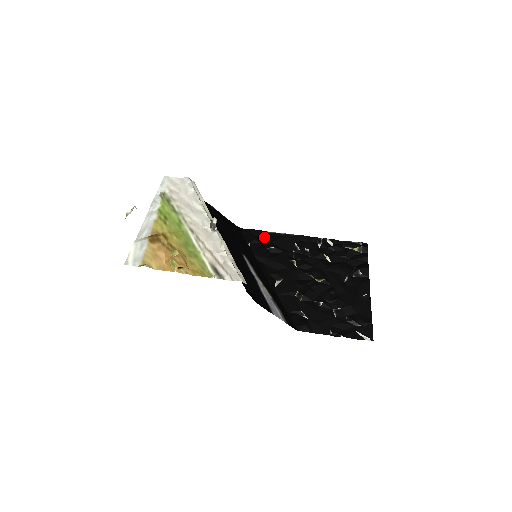
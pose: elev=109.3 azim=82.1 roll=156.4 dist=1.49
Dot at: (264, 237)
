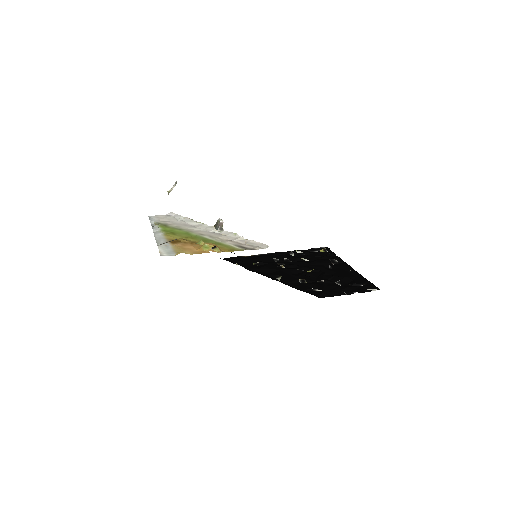
Dot at: (245, 259)
